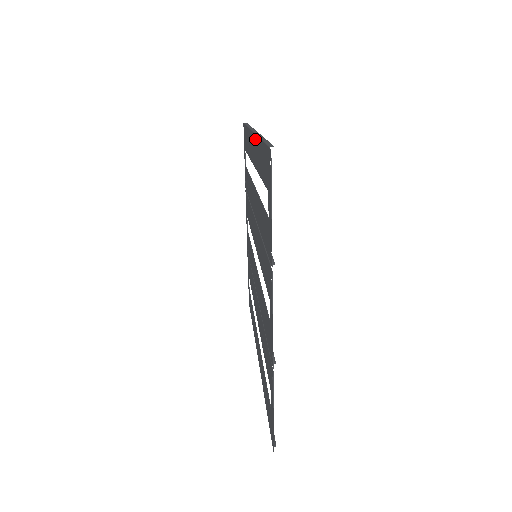
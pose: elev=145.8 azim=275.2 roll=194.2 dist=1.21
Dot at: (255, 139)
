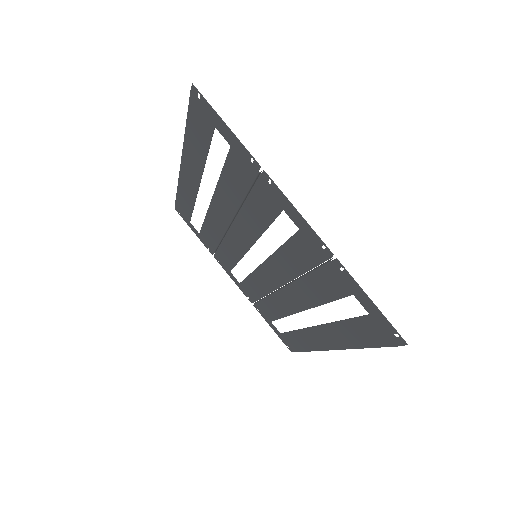
Dot at: (184, 155)
